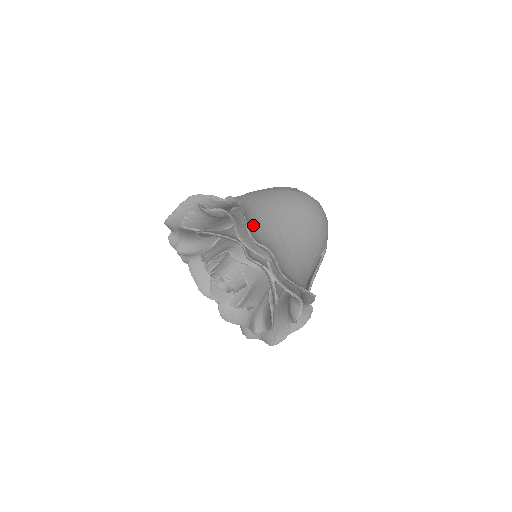
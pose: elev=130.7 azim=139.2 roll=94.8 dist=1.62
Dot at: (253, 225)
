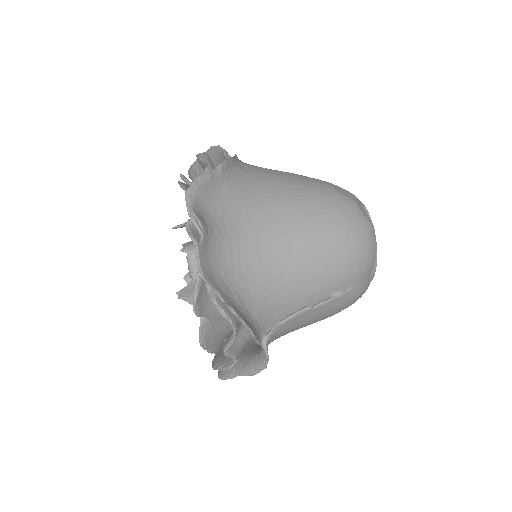
Dot at: (222, 192)
